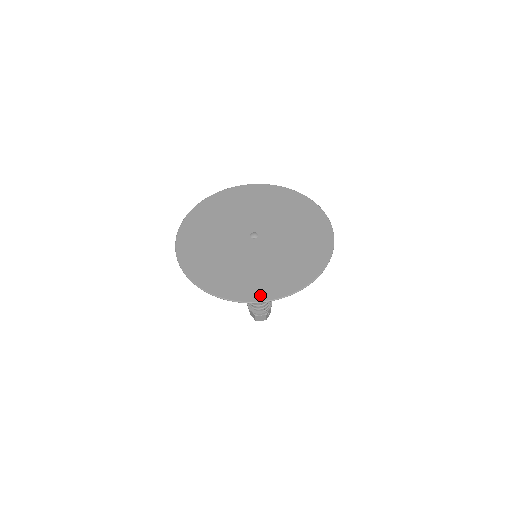
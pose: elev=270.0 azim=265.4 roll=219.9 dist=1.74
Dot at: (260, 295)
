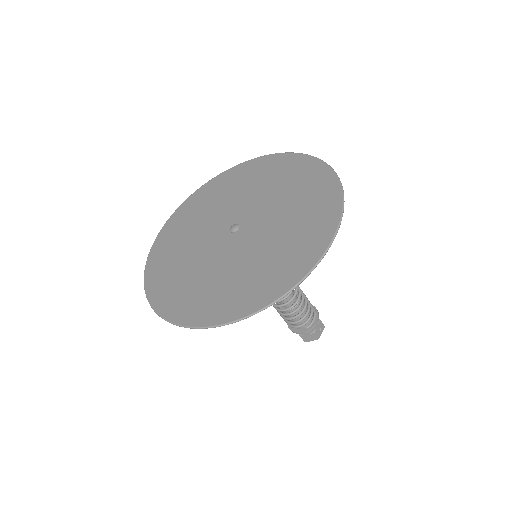
Dot at: (229, 313)
